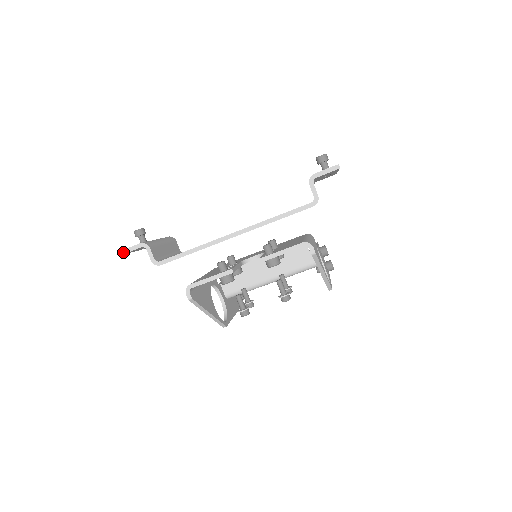
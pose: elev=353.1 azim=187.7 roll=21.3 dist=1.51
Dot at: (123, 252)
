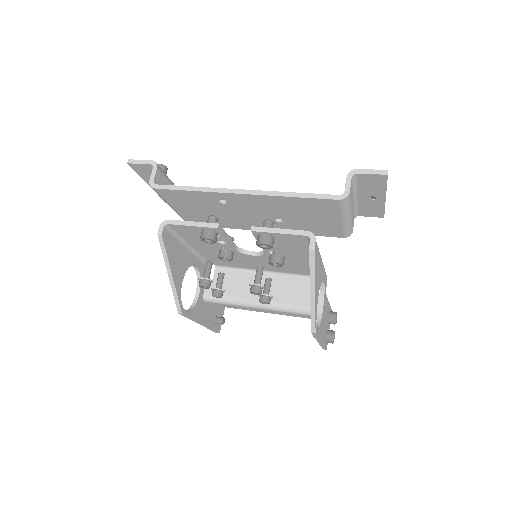
Dot at: (131, 161)
